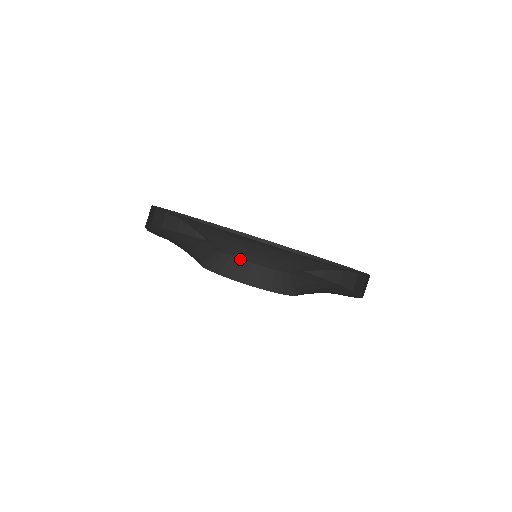
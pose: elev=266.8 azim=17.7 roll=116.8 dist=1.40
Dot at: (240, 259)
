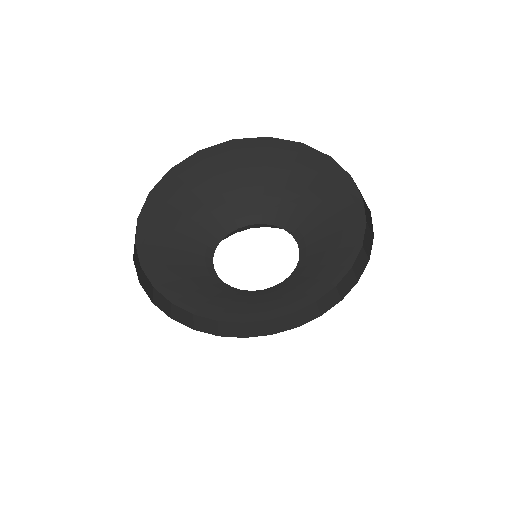
Dot at: (249, 225)
